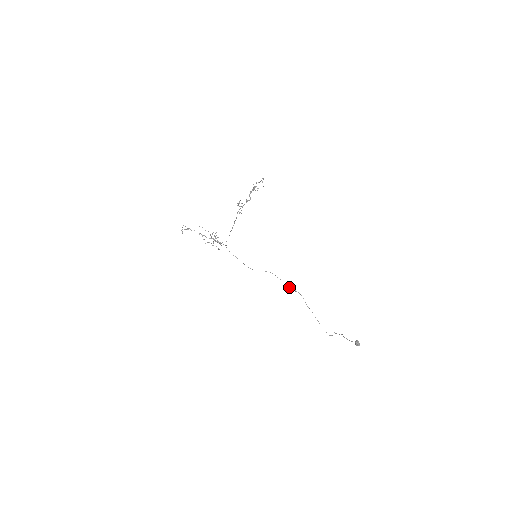
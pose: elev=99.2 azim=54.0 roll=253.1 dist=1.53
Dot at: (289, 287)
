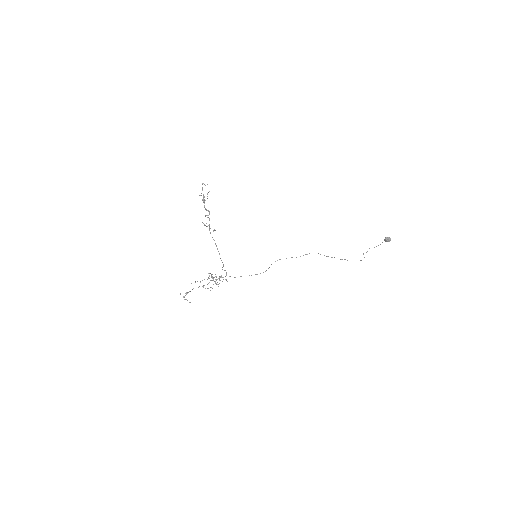
Dot at: occluded
